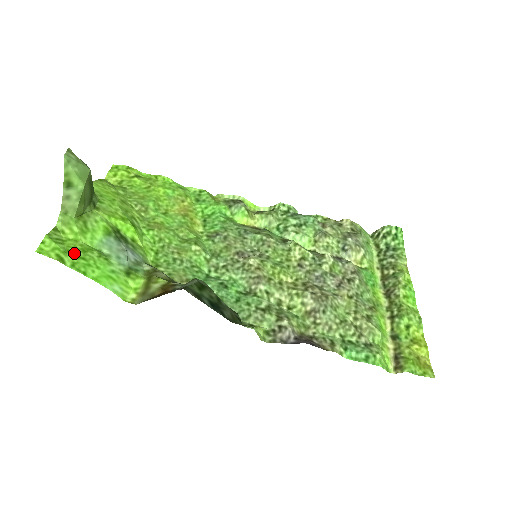
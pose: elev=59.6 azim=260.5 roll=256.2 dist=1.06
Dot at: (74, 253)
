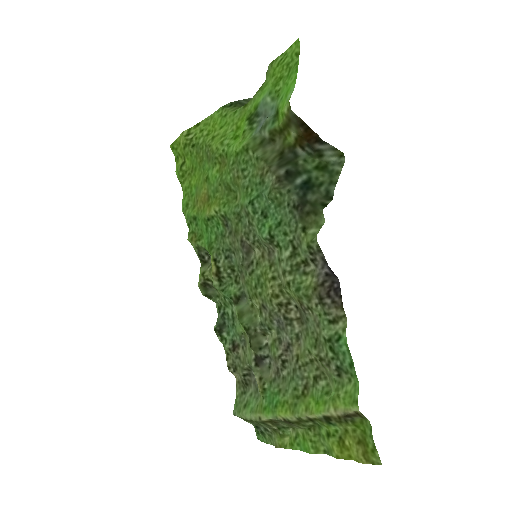
Dot at: (288, 68)
